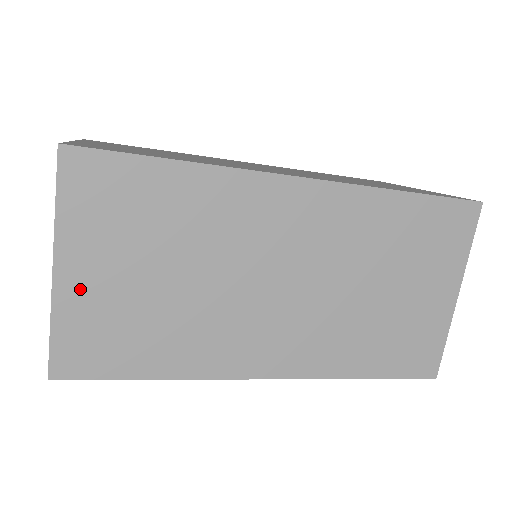
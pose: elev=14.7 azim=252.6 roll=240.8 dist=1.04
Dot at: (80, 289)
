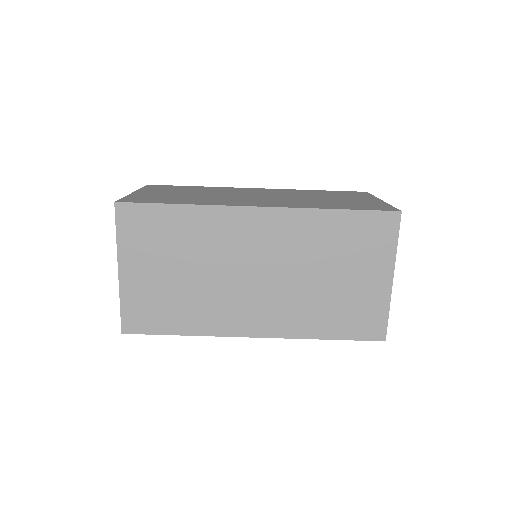
Dot at: (144, 194)
